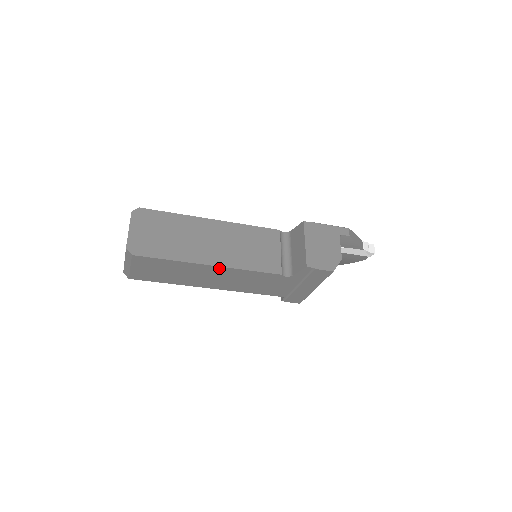
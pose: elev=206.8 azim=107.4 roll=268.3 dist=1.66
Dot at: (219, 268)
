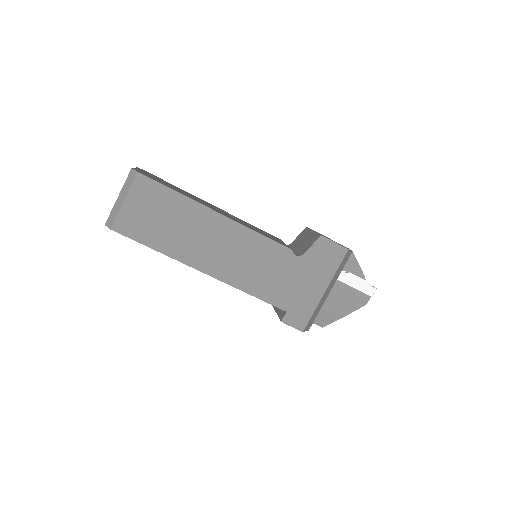
Dot at: (226, 221)
